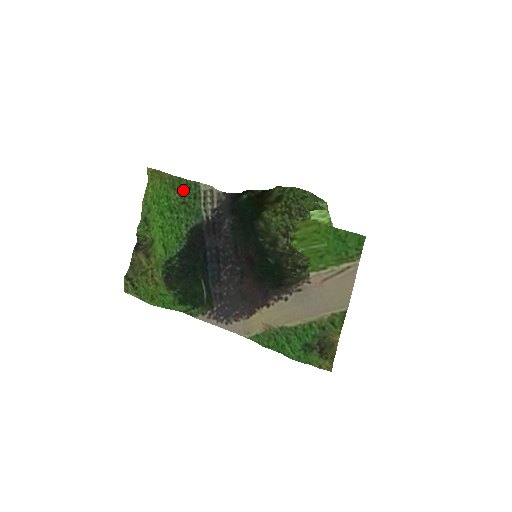
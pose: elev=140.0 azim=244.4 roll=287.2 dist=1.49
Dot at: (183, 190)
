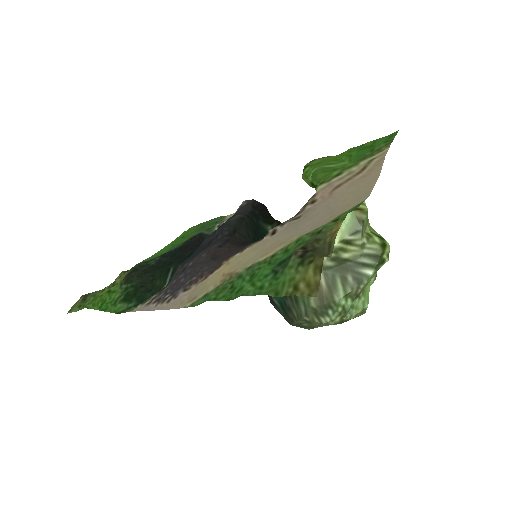
Dot at: (207, 223)
